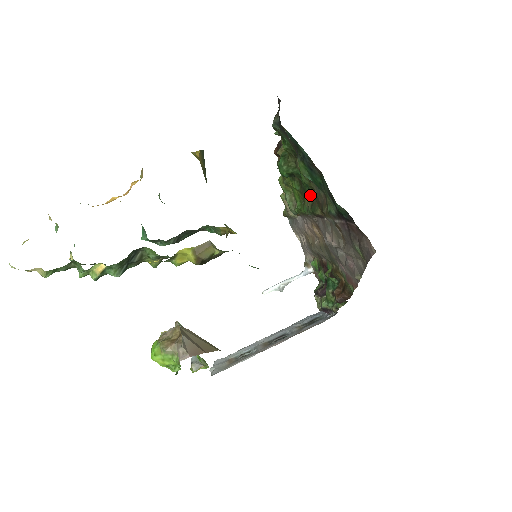
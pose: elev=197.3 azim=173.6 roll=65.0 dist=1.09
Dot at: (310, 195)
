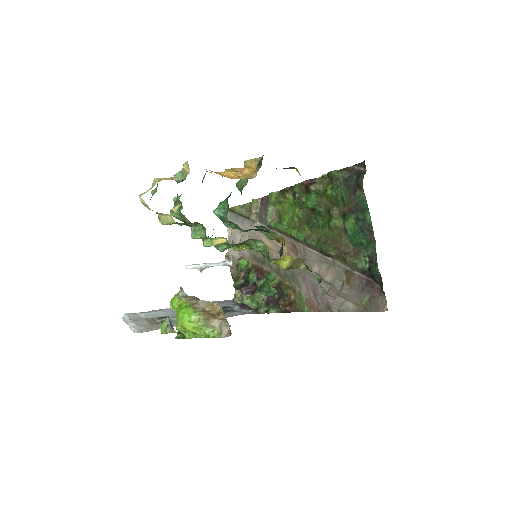
Dot at: (319, 232)
